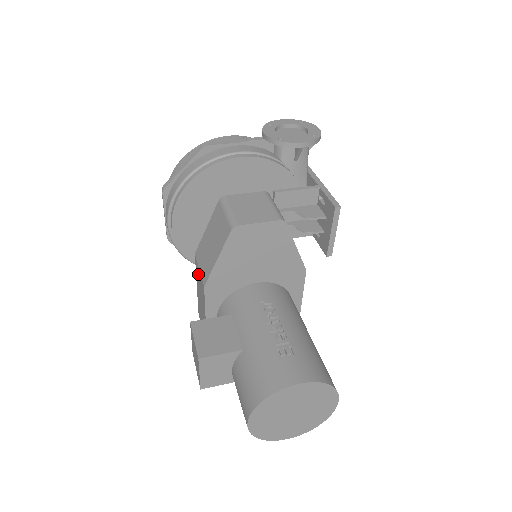
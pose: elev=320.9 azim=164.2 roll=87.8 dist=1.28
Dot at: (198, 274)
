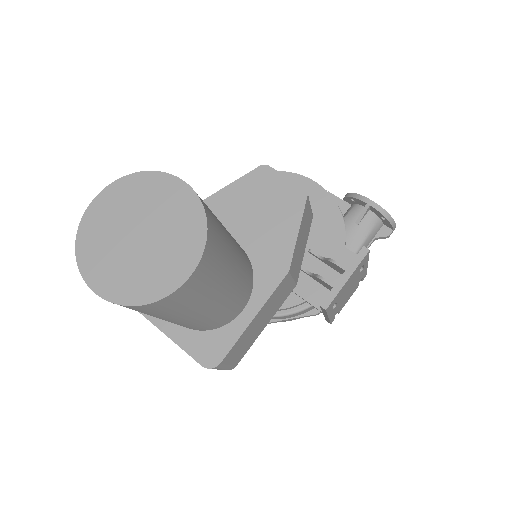
Dot at: occluded
